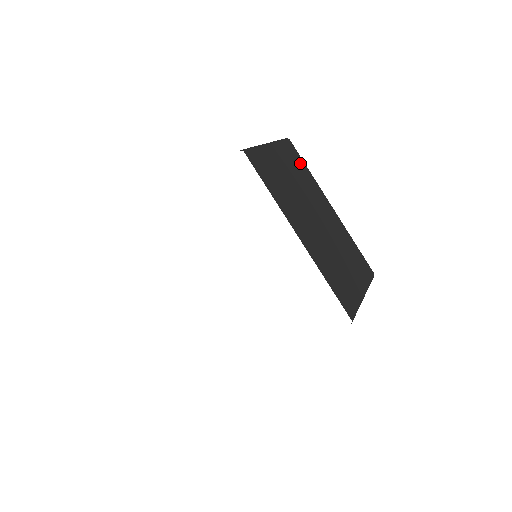
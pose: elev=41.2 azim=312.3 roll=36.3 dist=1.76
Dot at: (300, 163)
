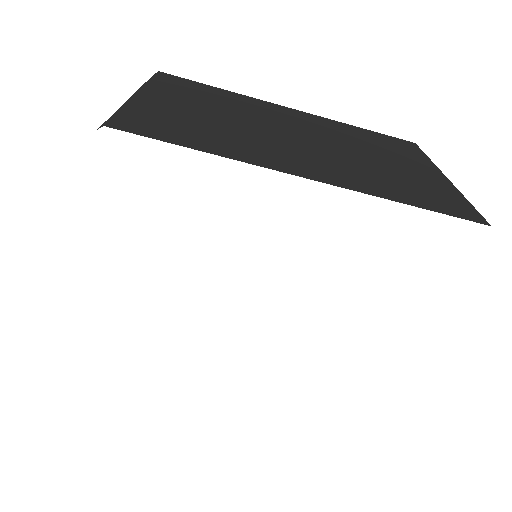
Dot at: (202, 88)
